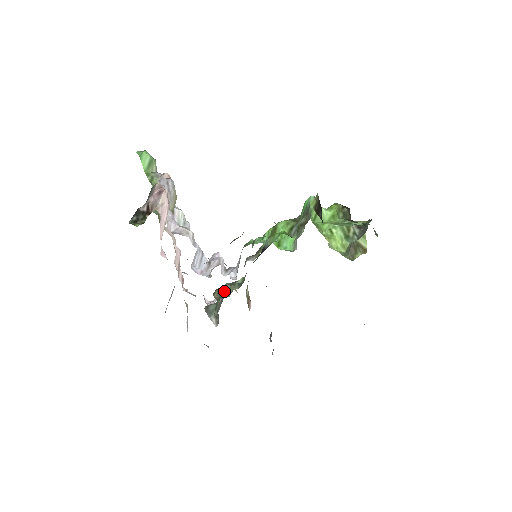
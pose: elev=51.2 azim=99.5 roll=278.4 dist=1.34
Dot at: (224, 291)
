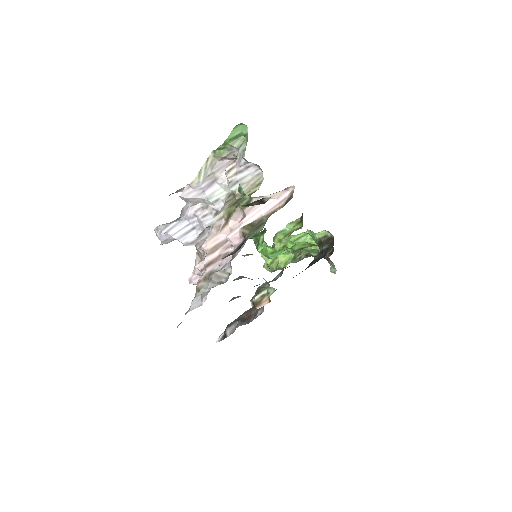
Dot at: occluded
